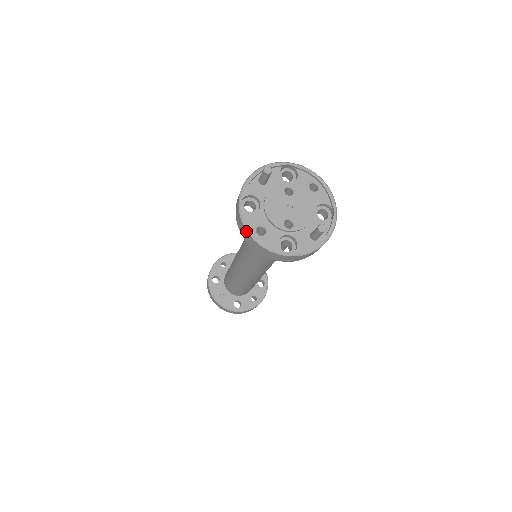
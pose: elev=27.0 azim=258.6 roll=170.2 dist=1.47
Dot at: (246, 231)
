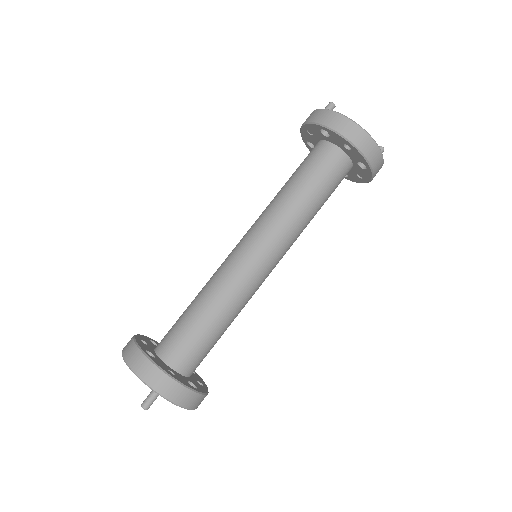
Dot at: (356, 125)
